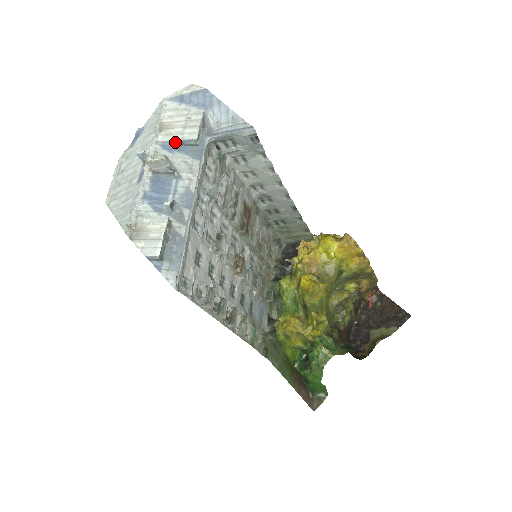
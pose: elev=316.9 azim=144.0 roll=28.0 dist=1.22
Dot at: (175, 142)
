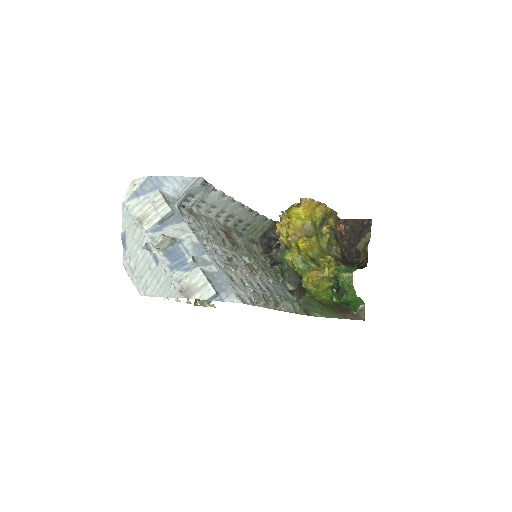
Dot at: (158, 223)
